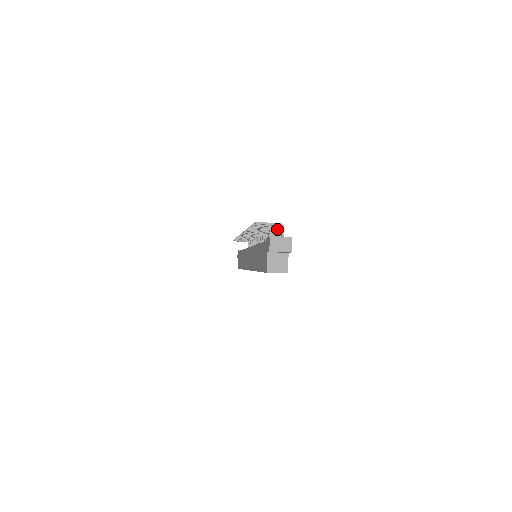
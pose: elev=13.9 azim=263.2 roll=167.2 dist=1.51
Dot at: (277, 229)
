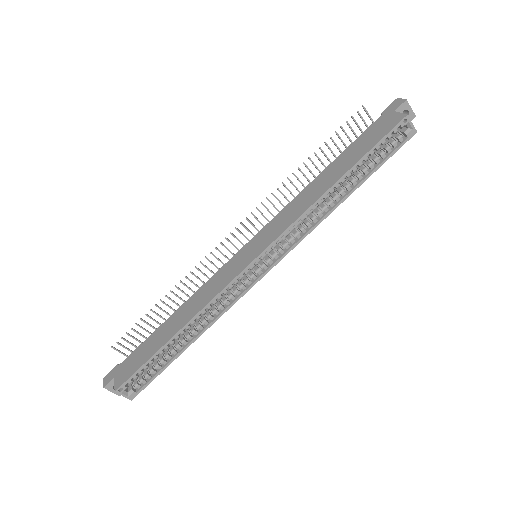
Dot at: occluded
